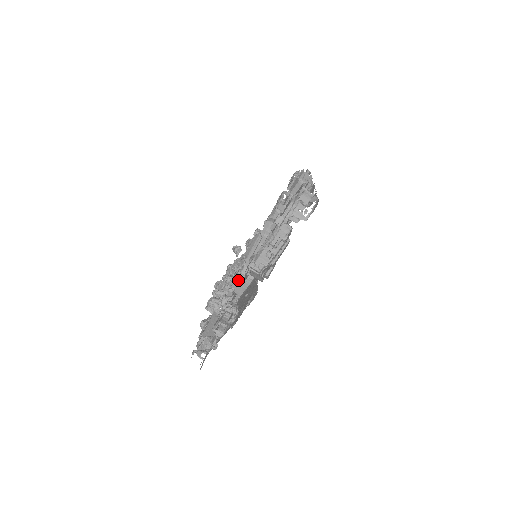
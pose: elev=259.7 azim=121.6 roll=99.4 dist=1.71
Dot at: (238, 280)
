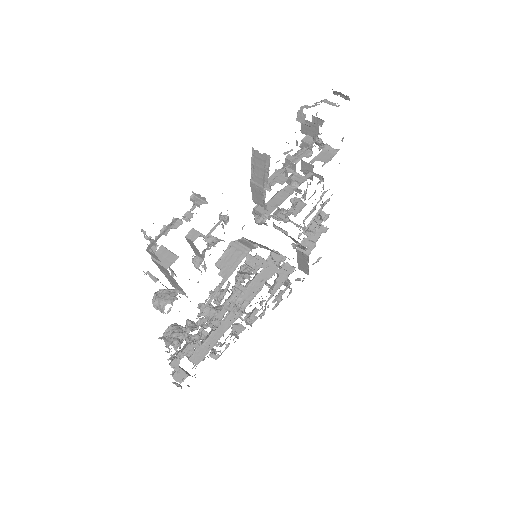
Dot at: (229, 252)
